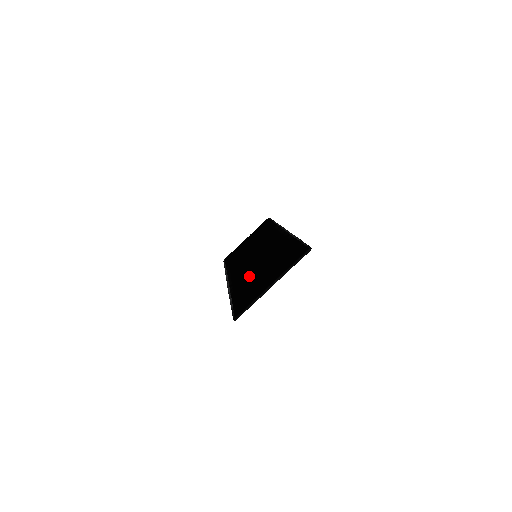
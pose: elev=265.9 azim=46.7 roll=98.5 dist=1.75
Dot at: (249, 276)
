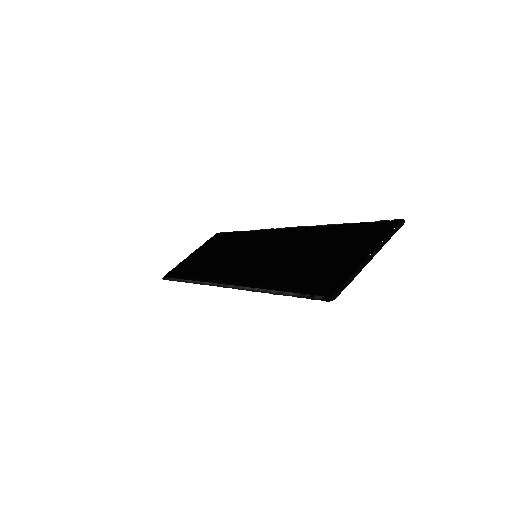
Dot at: (282, 267)
